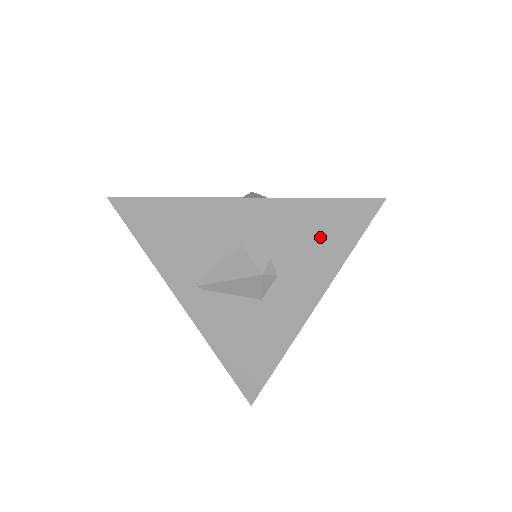
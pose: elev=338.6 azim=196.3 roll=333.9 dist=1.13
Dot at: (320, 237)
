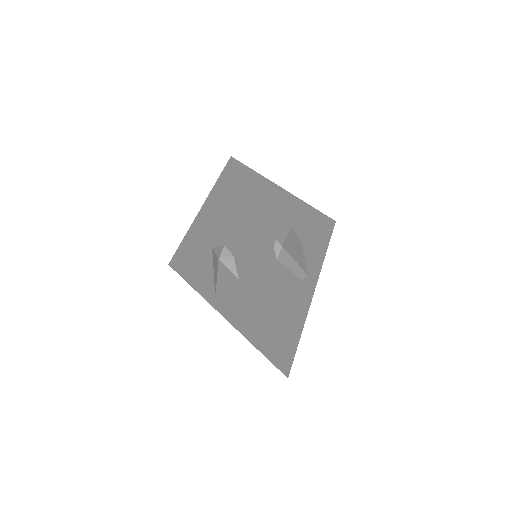
Dot at: (229, 211)
